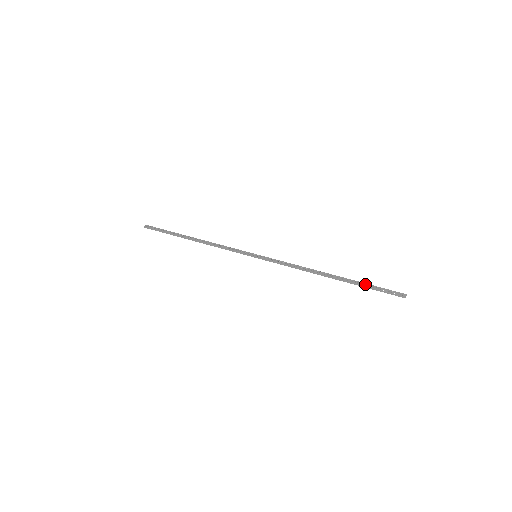
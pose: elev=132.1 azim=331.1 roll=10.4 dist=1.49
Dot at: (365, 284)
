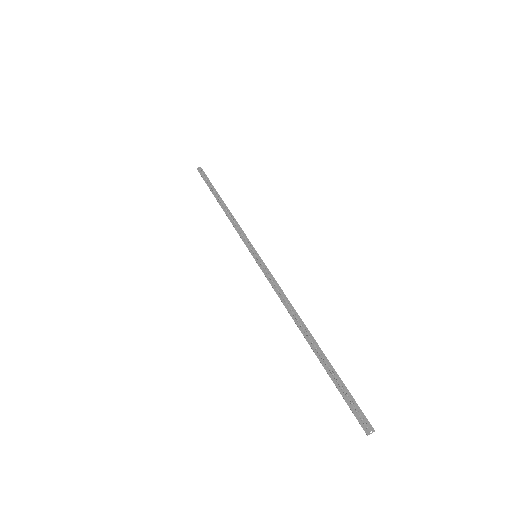
Dot at: (332, 374)
